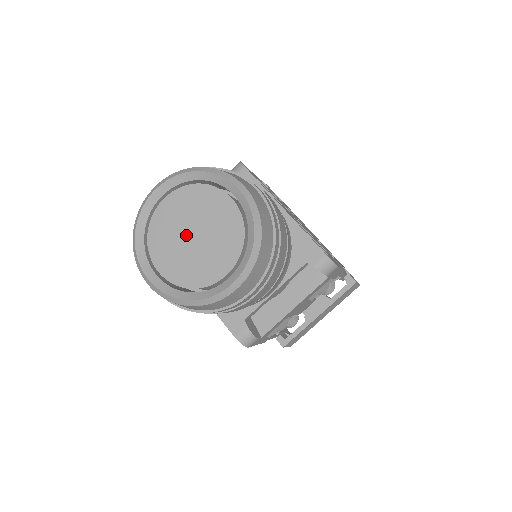
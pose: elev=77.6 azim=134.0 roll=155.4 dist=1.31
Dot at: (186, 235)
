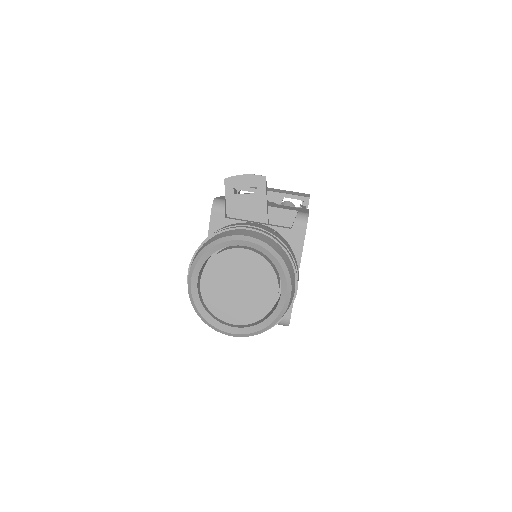
Dot at: (235, 282)
